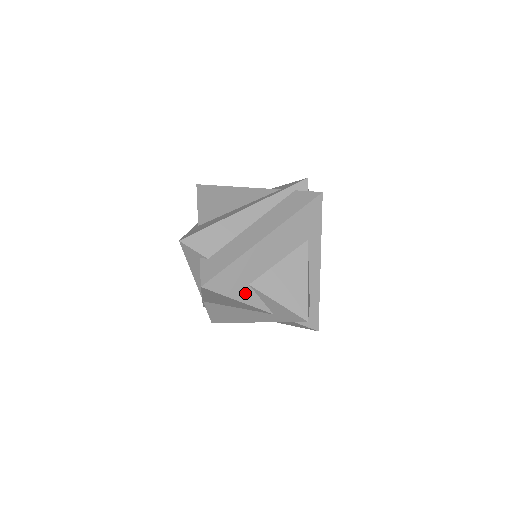
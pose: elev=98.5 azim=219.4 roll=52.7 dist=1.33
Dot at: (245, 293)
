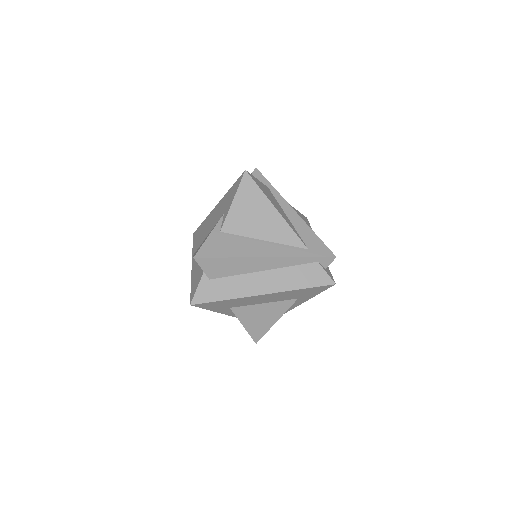
Dot at: (223, 310)
